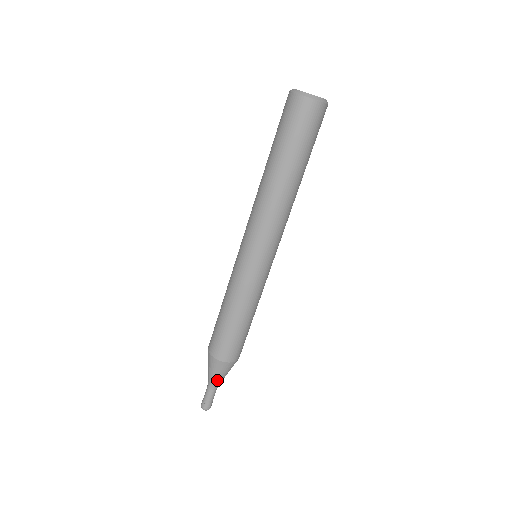
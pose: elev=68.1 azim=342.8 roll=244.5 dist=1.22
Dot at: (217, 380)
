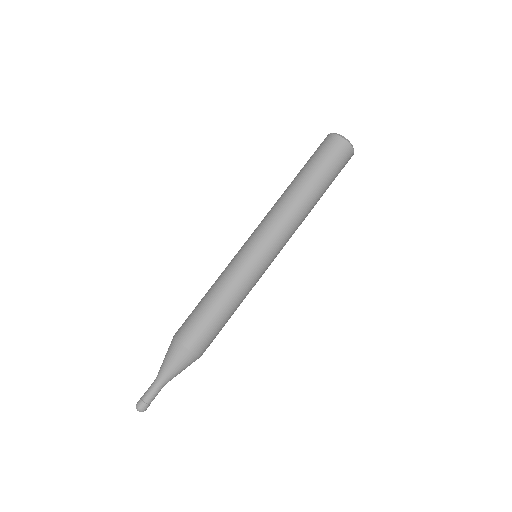
Dot at: (169, 373)
